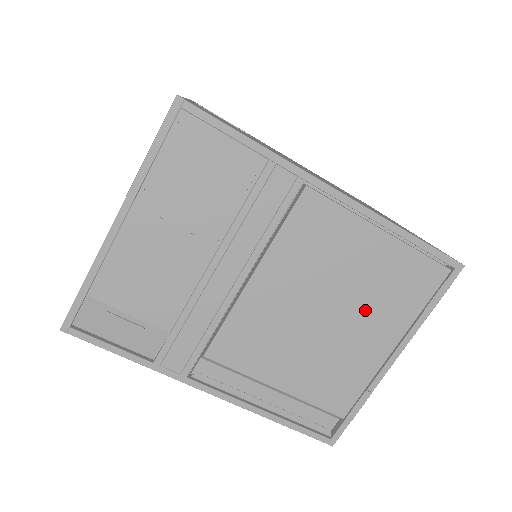
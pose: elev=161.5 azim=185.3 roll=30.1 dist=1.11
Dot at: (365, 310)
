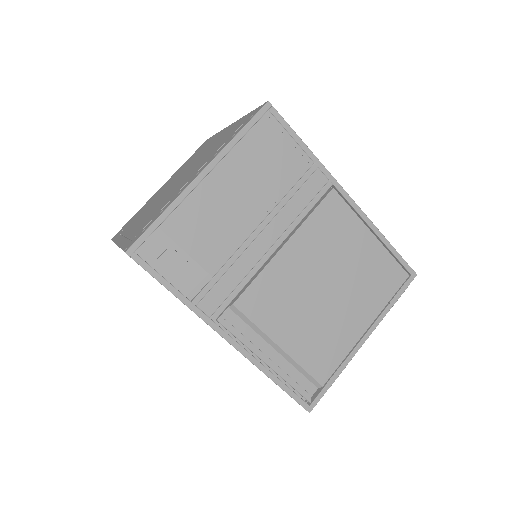
Dot at: (353, 293)
